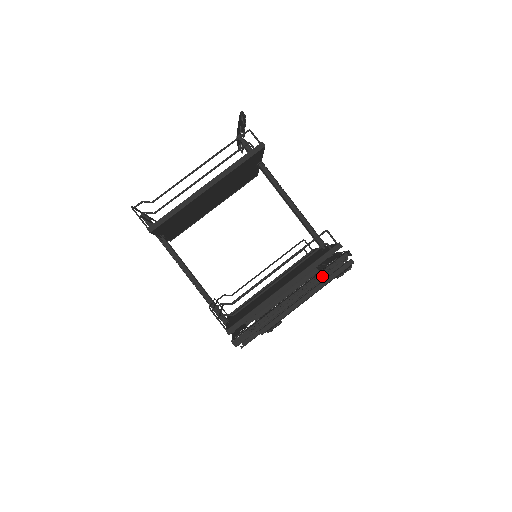
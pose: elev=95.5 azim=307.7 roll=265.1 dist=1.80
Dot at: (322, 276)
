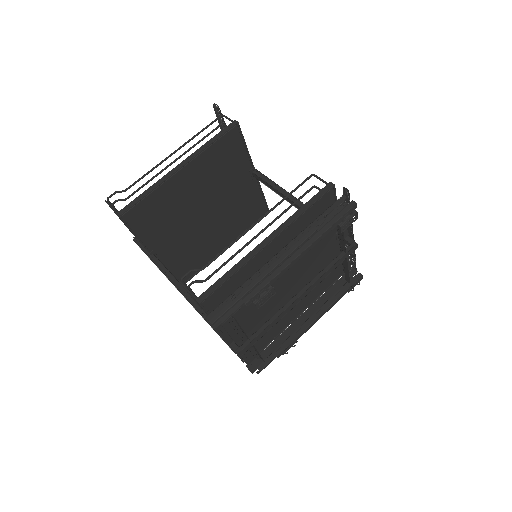
Dot at: (317, 225)
